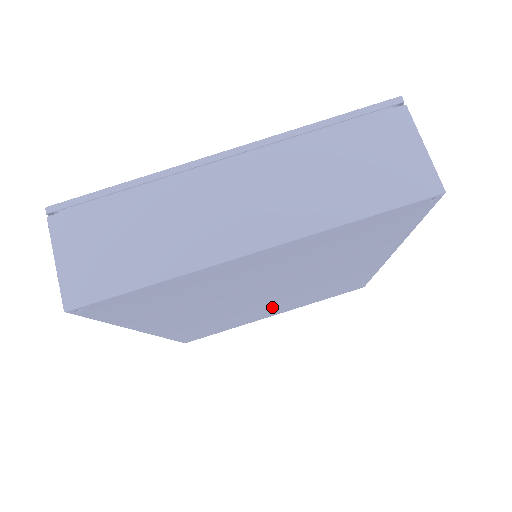
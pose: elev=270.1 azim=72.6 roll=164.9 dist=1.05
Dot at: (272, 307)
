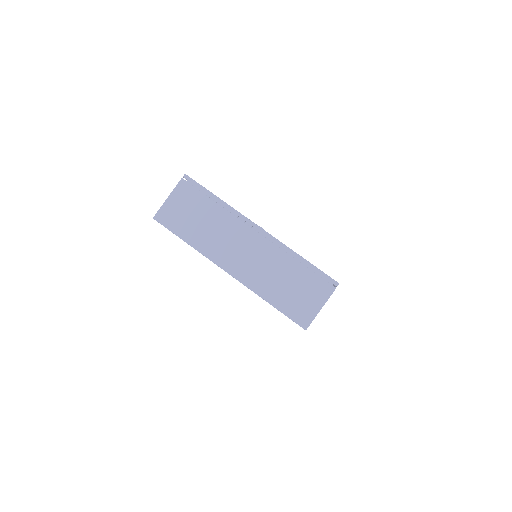
Dot at: occluded
